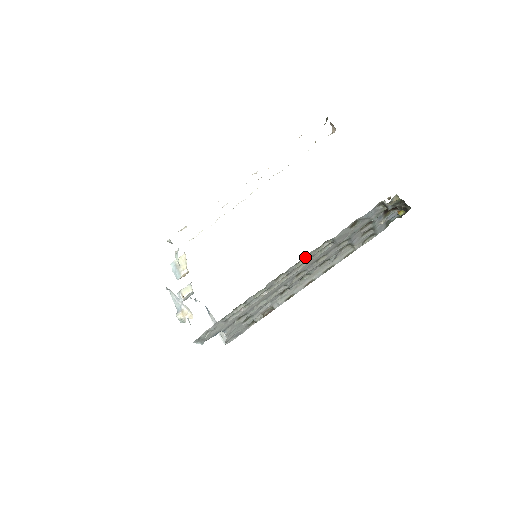
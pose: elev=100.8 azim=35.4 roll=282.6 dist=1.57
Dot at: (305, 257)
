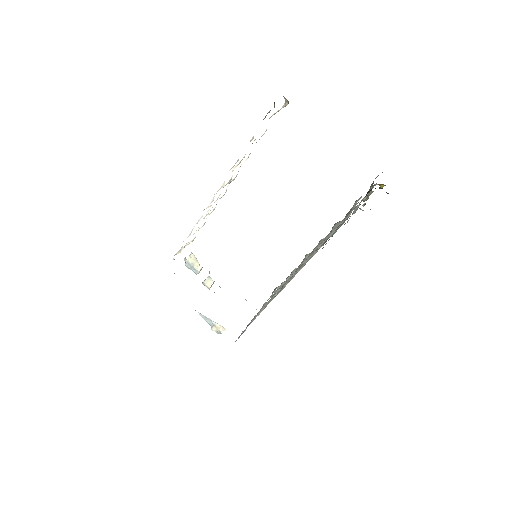
Dot at: (300, 267)
